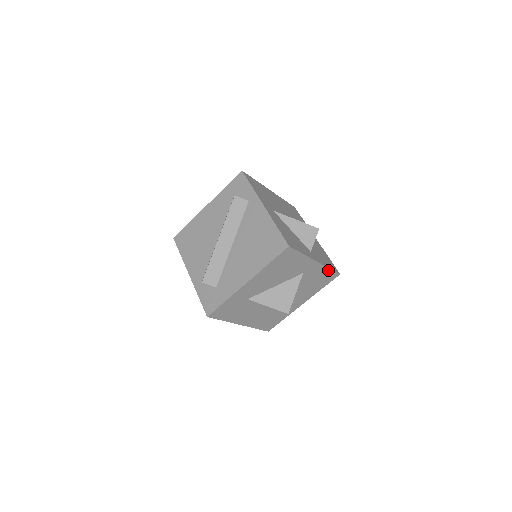
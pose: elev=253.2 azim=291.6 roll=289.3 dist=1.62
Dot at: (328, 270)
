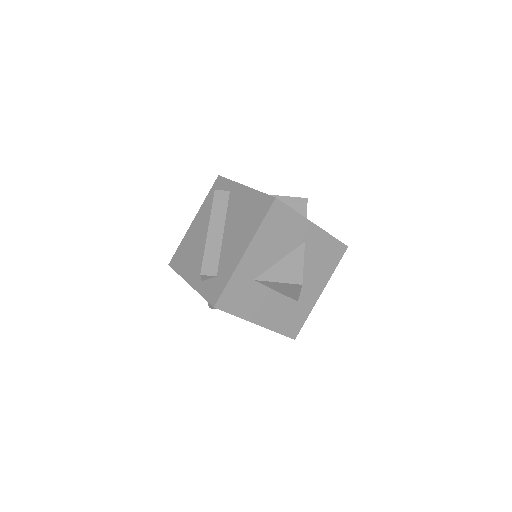
Dot at: (332, 239)
